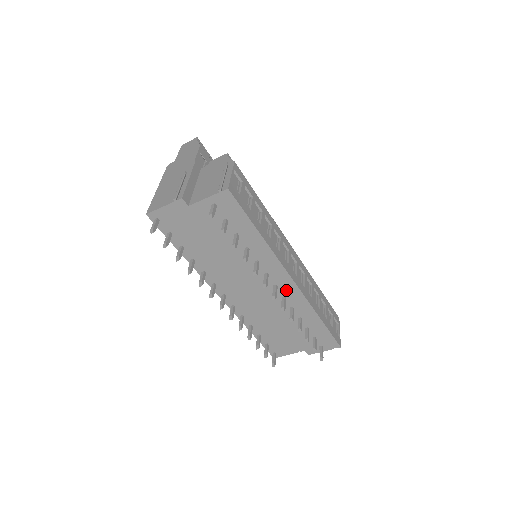
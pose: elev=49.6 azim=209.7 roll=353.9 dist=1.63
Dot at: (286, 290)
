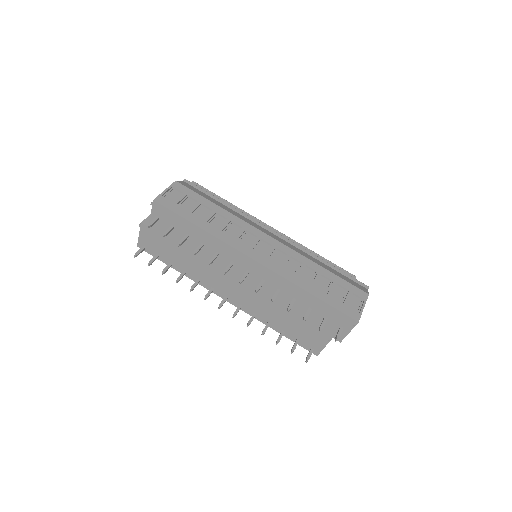
Dot at: (258, 272)
